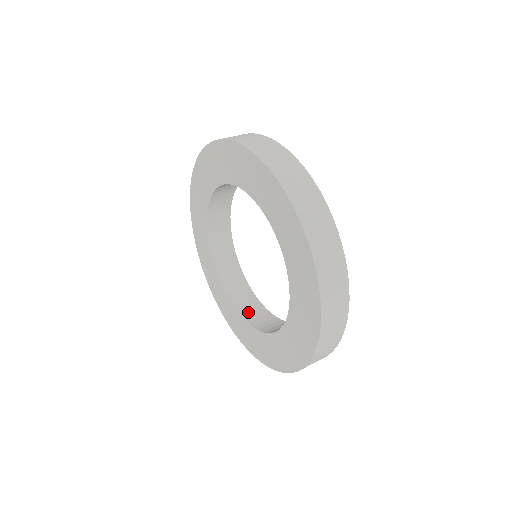
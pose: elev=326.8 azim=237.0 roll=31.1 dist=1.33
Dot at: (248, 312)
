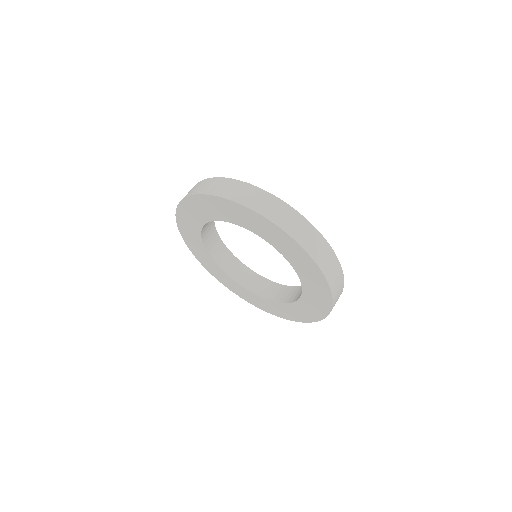
Dot at: (262, 291)
